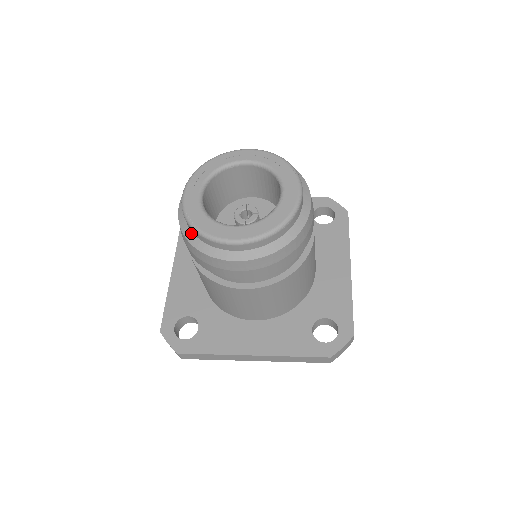
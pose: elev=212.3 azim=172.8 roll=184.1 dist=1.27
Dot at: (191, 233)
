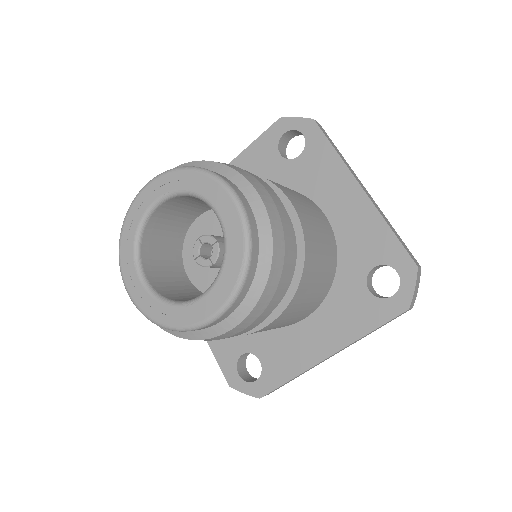
Dot at: occluded
